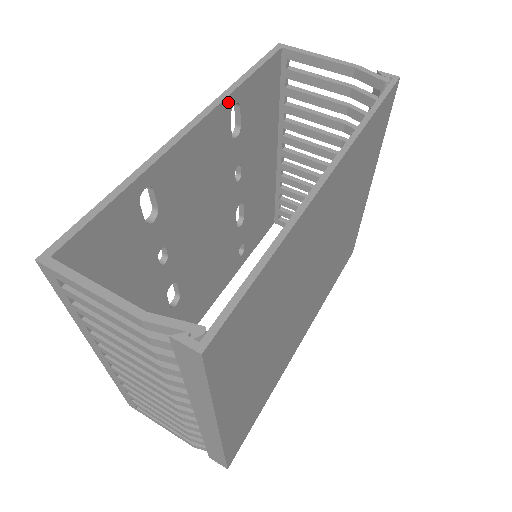
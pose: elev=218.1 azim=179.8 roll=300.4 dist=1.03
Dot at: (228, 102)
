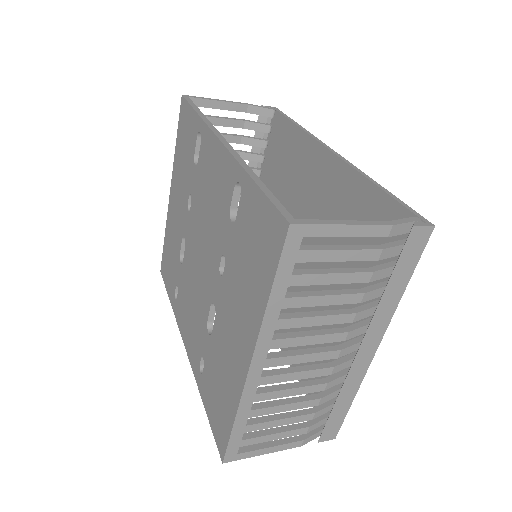
Dot at: occluded
